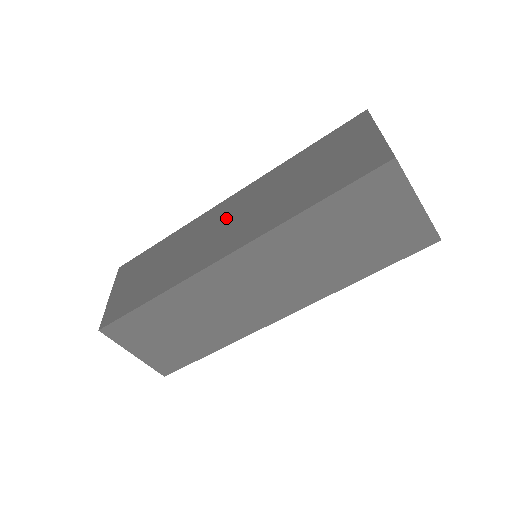
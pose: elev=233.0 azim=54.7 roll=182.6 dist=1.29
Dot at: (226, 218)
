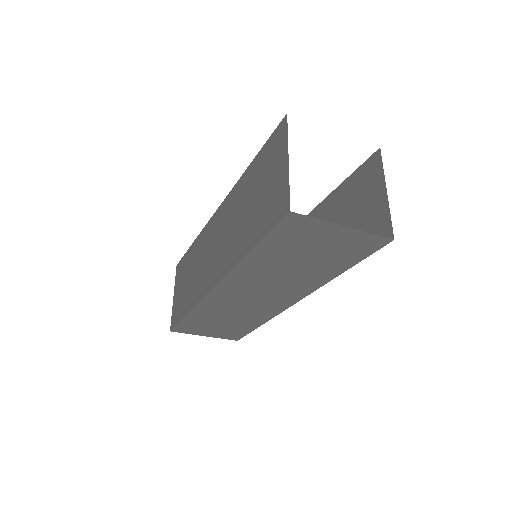
Dot at: (215, 238)
